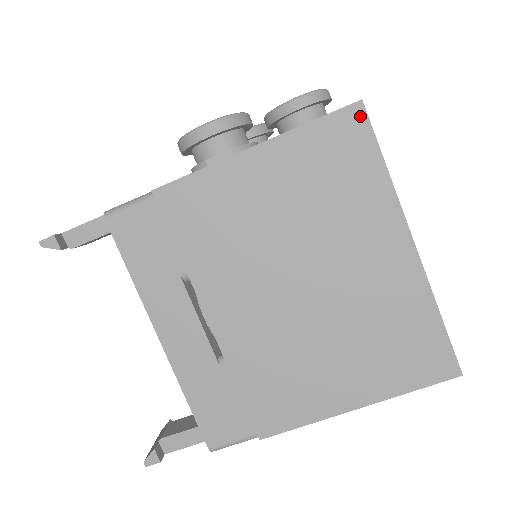
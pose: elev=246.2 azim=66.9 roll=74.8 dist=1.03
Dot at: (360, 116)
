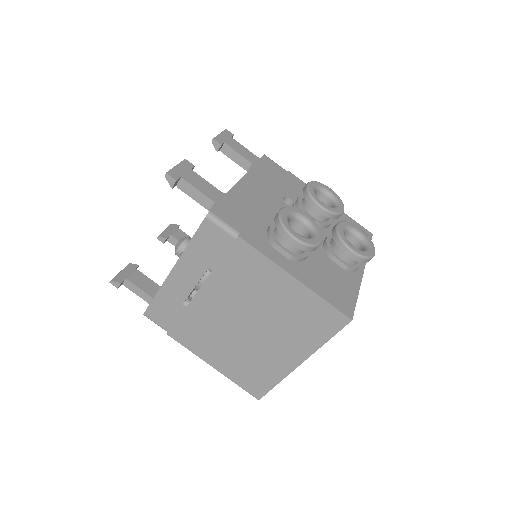
Dot at: (343, 322)
